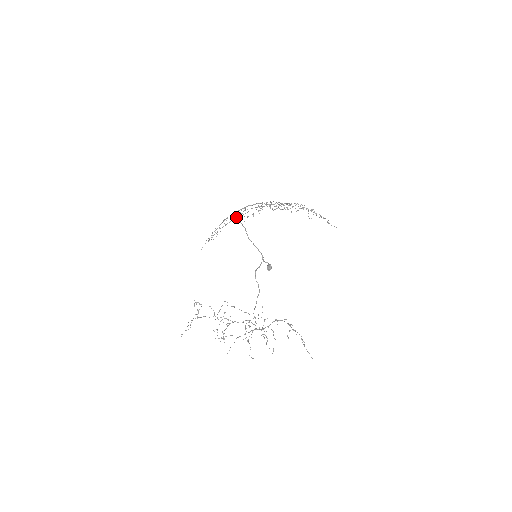
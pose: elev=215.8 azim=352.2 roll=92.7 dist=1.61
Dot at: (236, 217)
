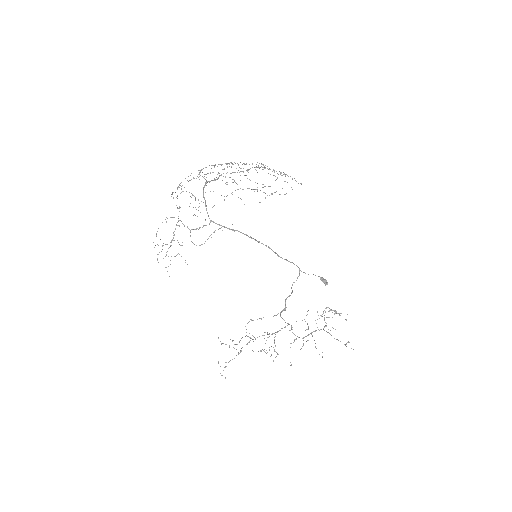
Dot at: (233, 229)
